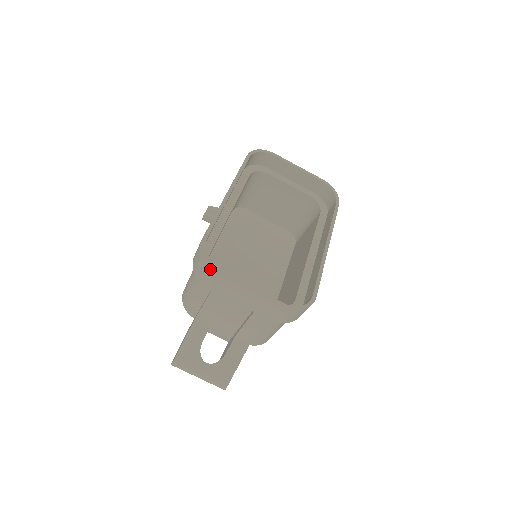
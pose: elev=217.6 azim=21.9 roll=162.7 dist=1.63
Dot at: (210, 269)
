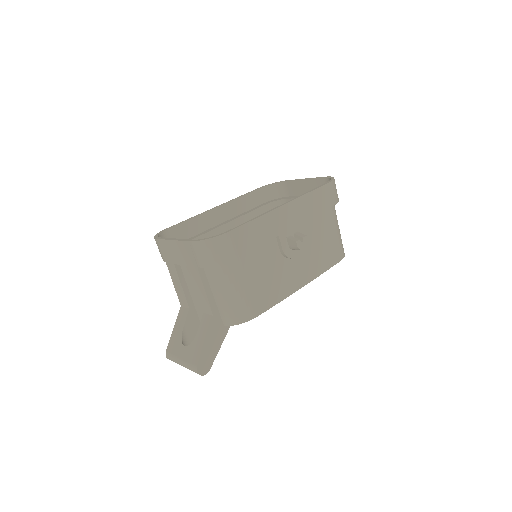
Dot at: (155, 239)
